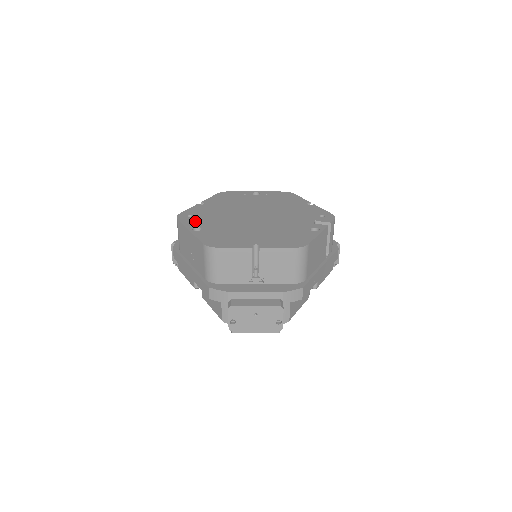
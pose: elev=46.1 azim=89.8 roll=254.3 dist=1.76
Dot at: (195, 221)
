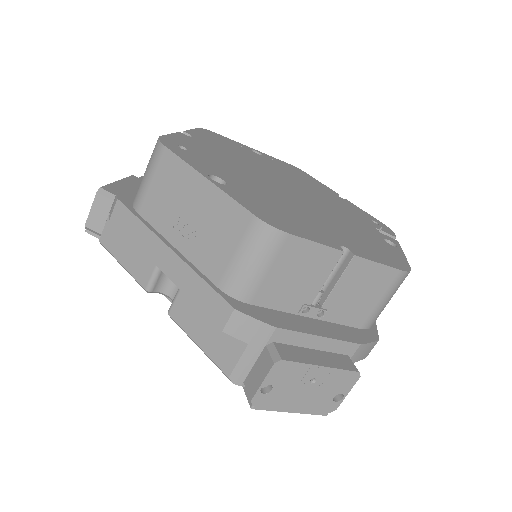
Dot at: (202, 162)
